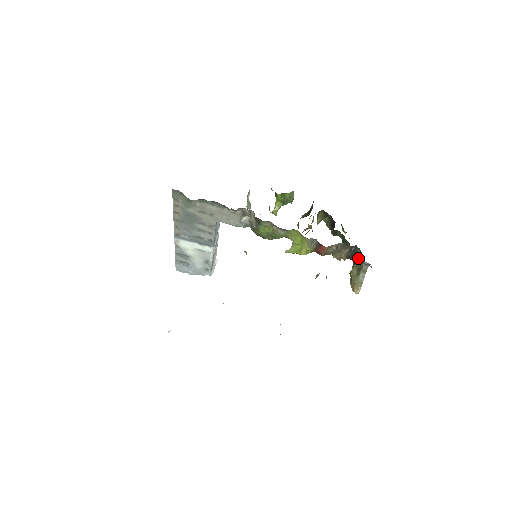
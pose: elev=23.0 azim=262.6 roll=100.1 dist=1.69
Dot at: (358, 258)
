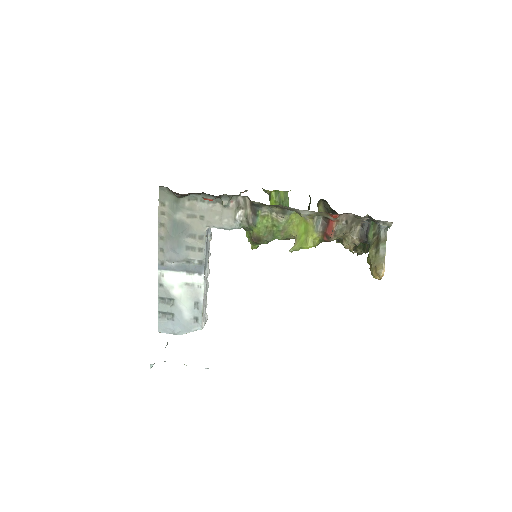
Dot at: (373, 233)
